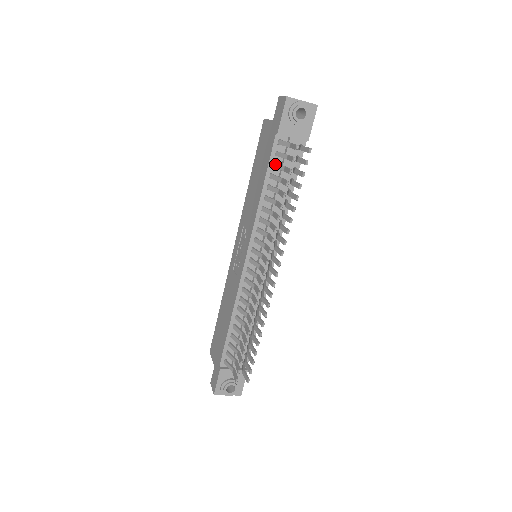
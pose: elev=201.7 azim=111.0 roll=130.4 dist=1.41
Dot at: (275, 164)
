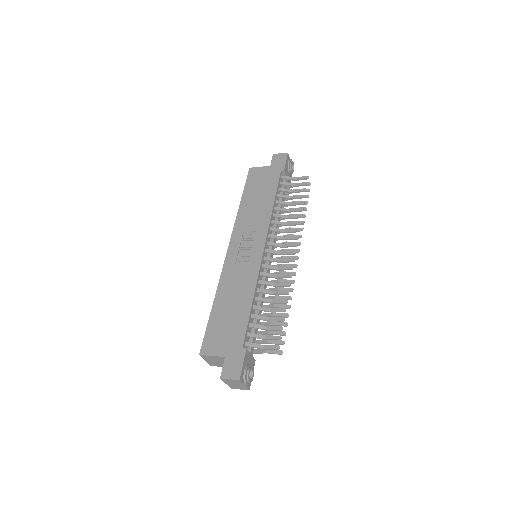
Dot at: (282, 188)
